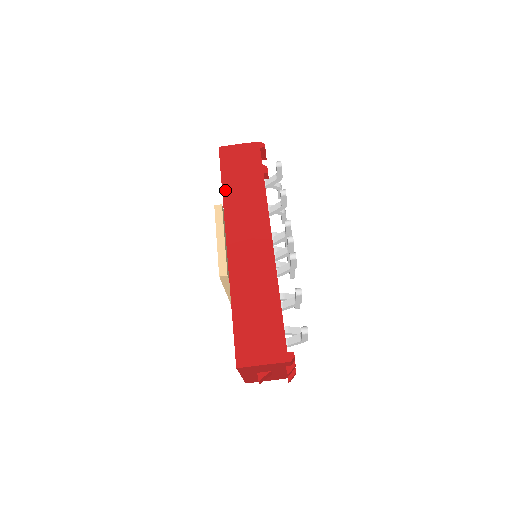
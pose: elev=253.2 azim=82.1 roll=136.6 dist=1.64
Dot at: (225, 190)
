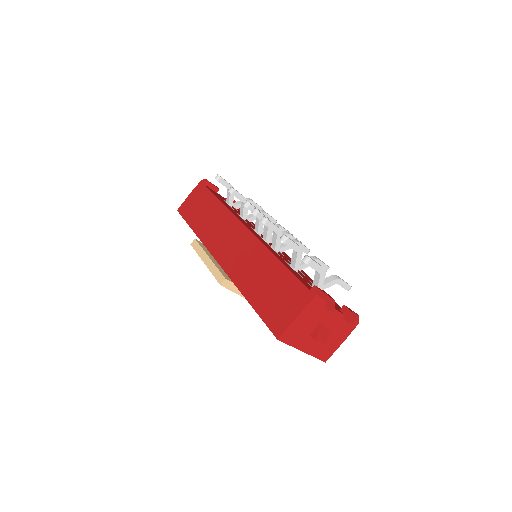
Dot at: (196, 230)
